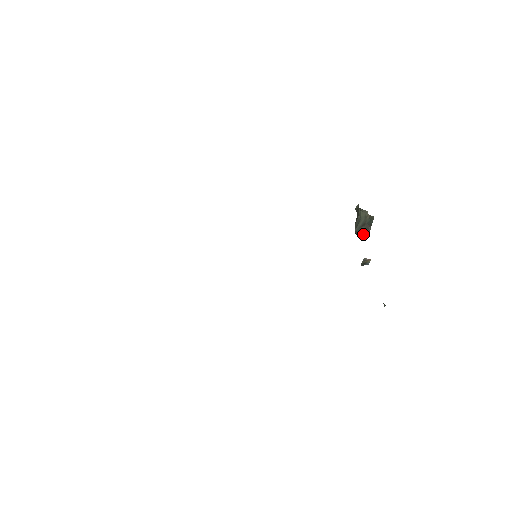
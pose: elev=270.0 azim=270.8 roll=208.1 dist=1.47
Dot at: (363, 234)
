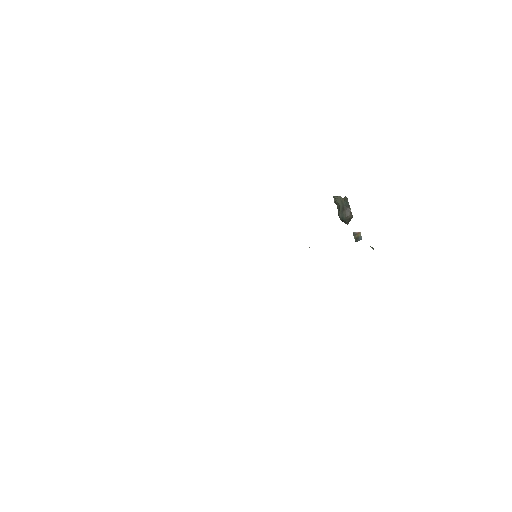
Dot at: (347, 217)
